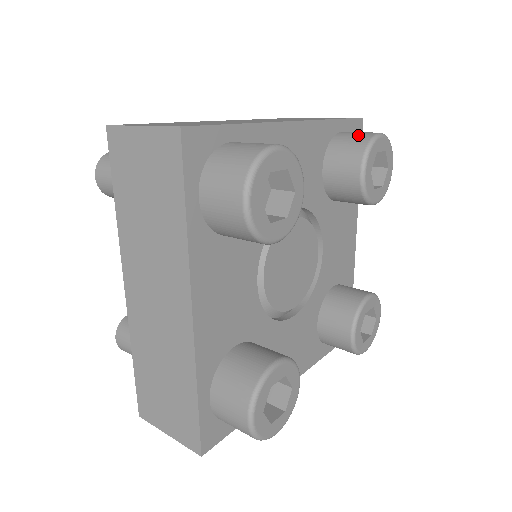
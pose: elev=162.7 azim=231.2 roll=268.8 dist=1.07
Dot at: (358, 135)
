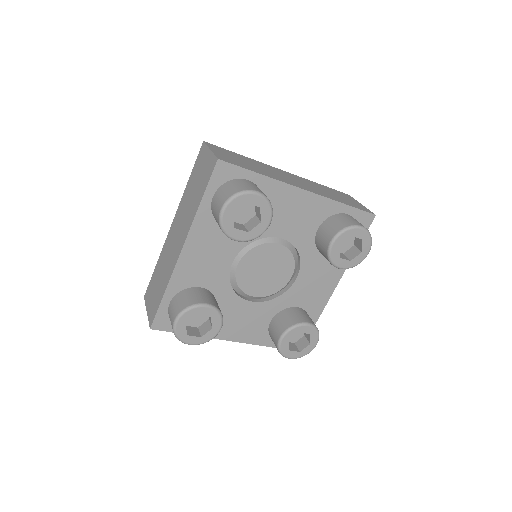
Dot at: (349, 220)
